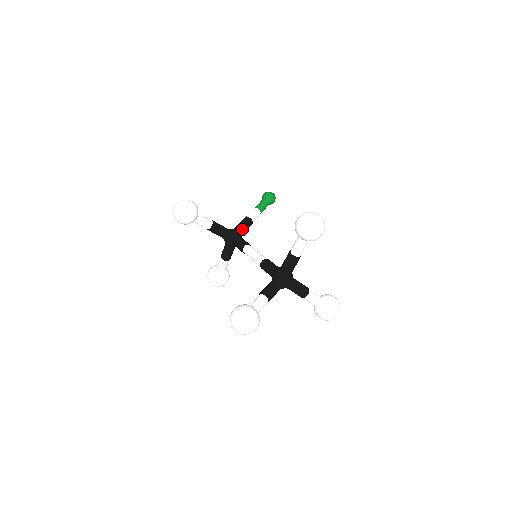
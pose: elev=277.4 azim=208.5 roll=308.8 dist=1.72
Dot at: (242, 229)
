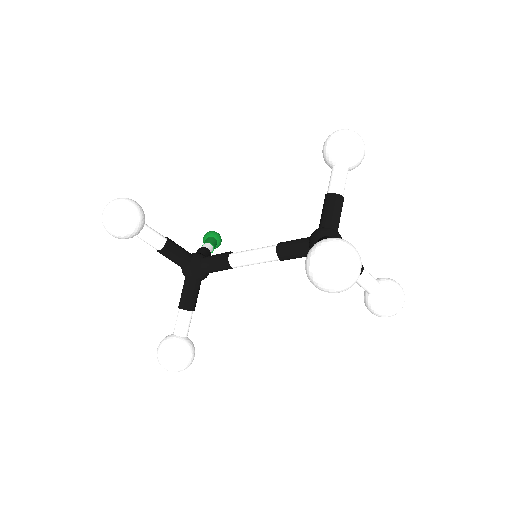
Dot at: occluded
